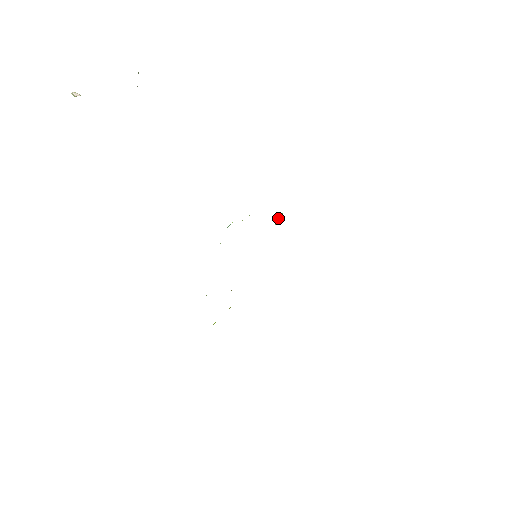
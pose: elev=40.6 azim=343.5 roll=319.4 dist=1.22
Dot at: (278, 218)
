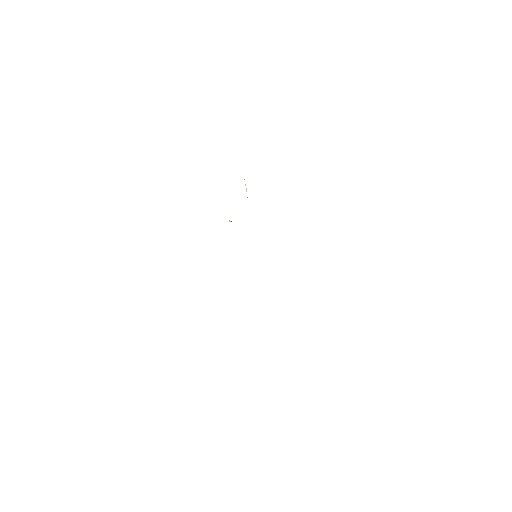
Dot at: occluded
